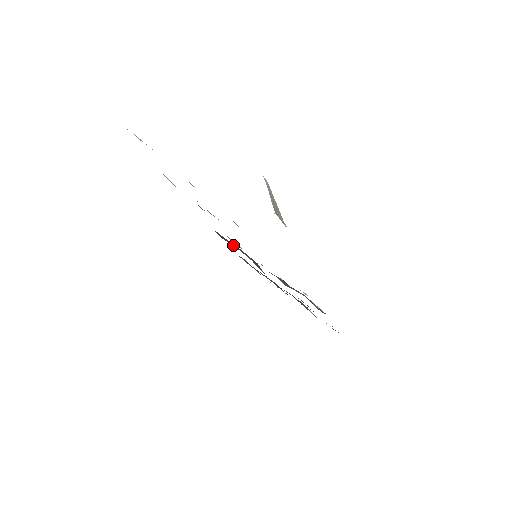
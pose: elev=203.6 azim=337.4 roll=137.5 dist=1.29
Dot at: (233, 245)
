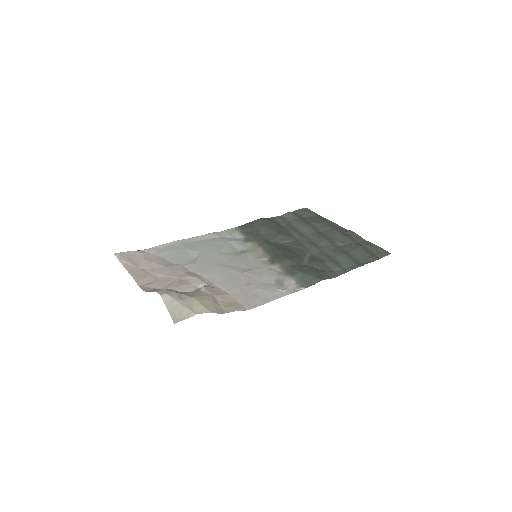
Dot at: (257, 230)
